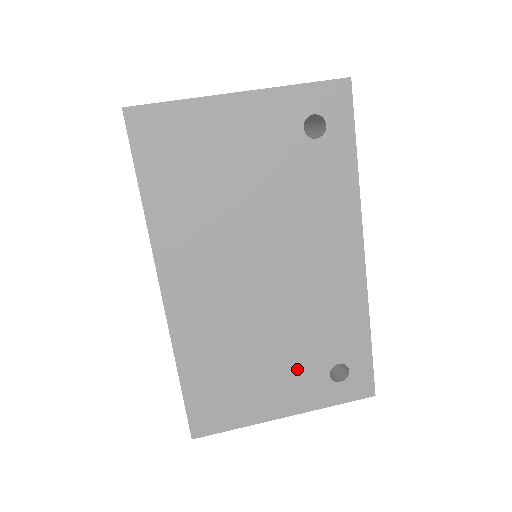
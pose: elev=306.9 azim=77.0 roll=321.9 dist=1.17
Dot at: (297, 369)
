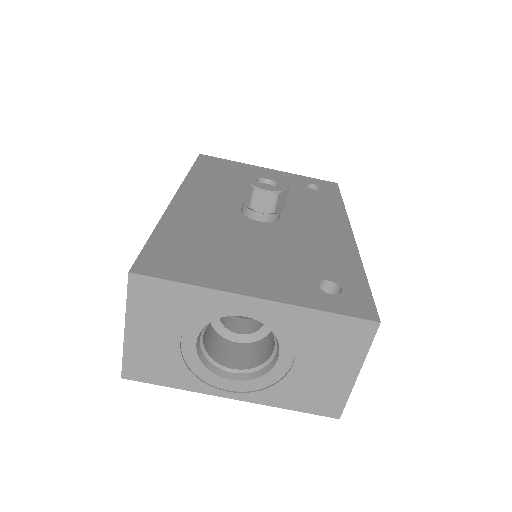
Dot at: occluded
